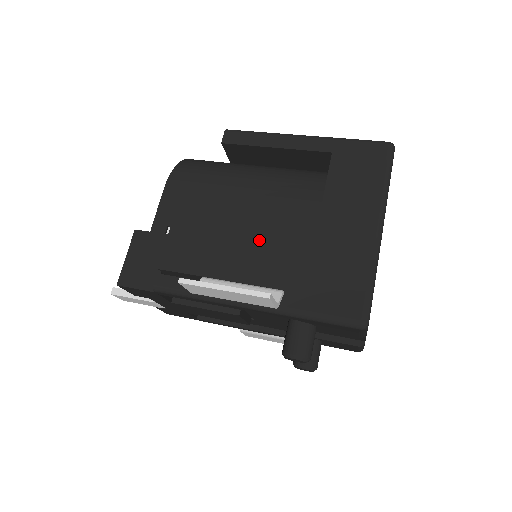
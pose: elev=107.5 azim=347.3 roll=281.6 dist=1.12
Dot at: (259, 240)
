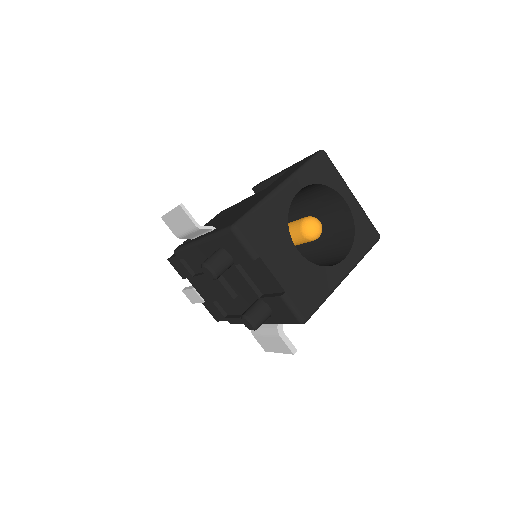
Dot at: (227, 215)
